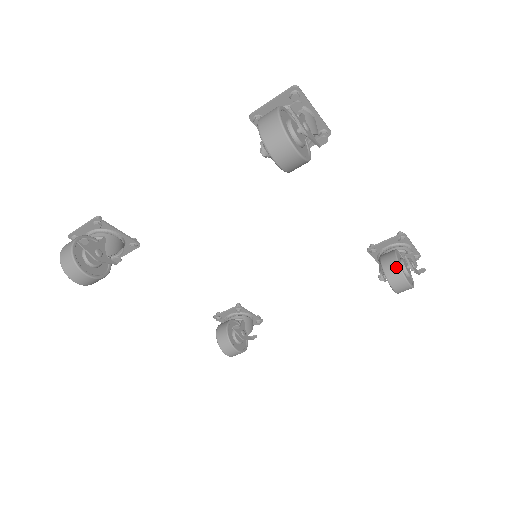
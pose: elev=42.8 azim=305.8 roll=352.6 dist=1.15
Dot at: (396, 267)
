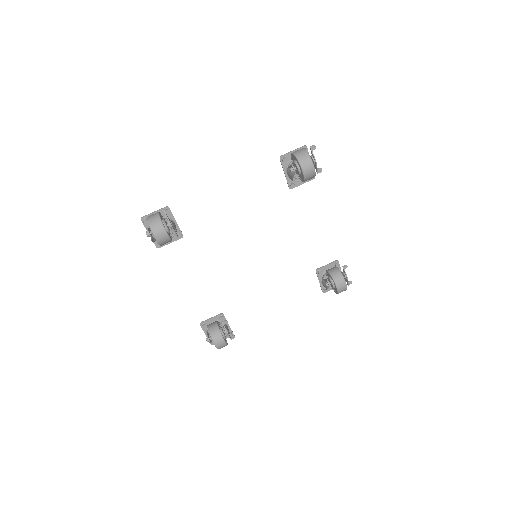
Dot at: (338, 272)
